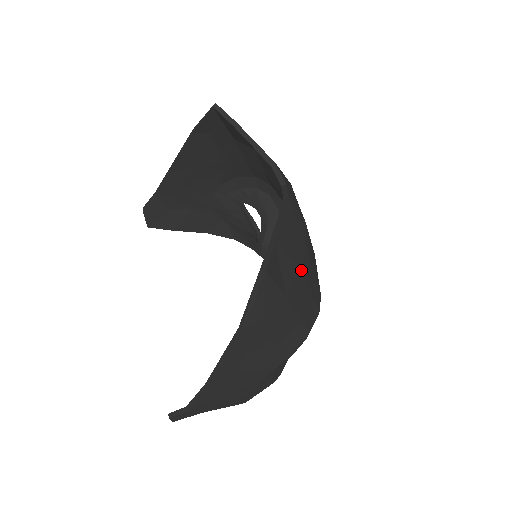
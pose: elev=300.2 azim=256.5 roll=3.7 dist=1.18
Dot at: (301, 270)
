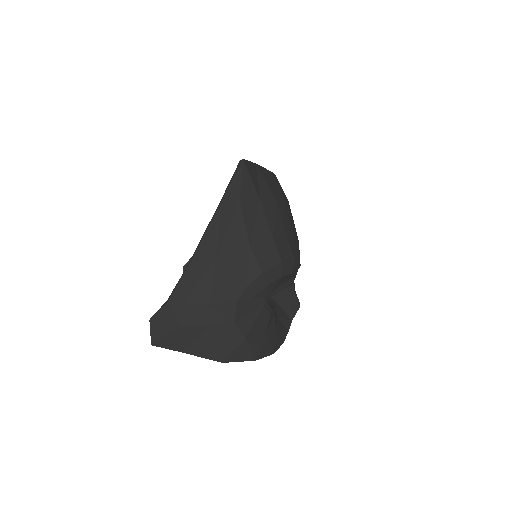
Dot at: (275, 198)
